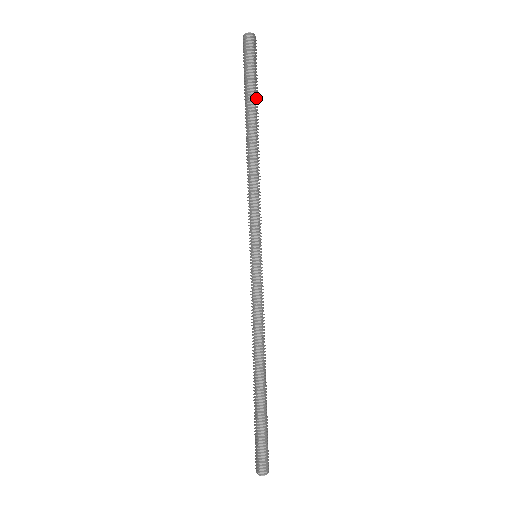
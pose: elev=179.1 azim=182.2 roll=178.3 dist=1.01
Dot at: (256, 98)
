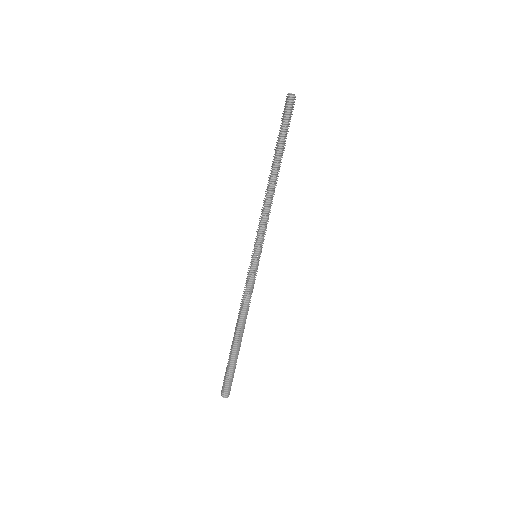
Dot at: (285, 143)
